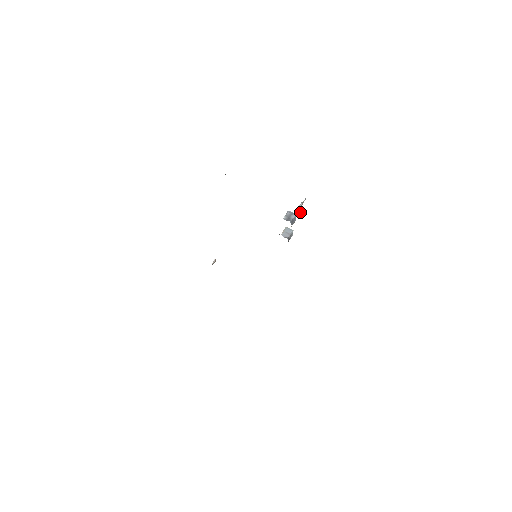
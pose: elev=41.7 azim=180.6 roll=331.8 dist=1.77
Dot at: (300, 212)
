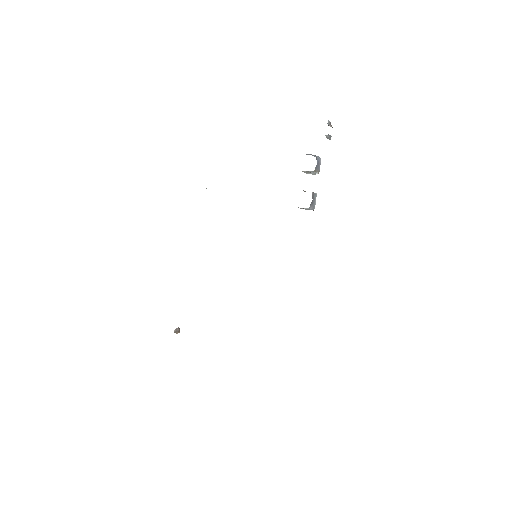
Dot at: (328, 136)
